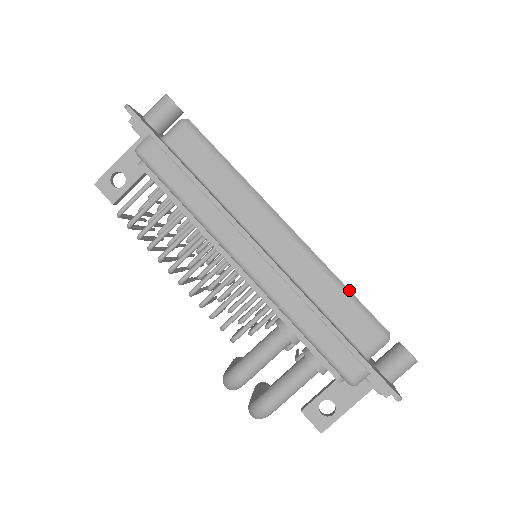
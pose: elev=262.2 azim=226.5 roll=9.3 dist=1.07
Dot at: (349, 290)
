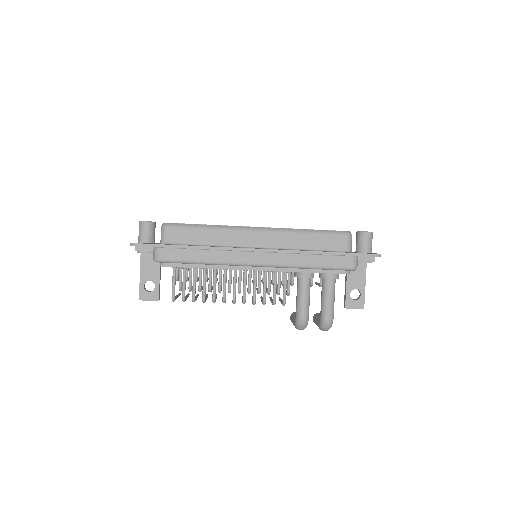
Dot at: (314, 230)
